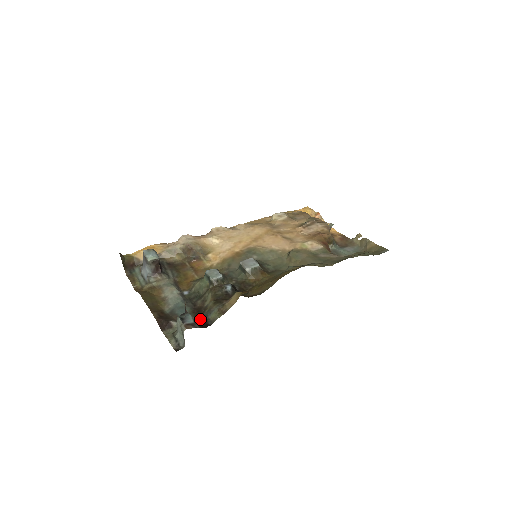
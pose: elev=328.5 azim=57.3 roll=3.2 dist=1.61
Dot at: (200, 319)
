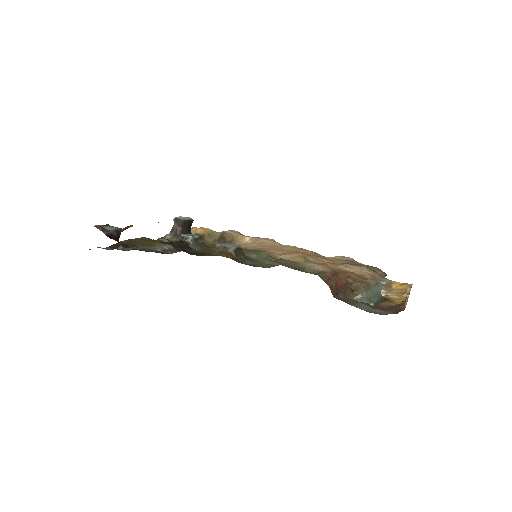
Dot at: occluded
